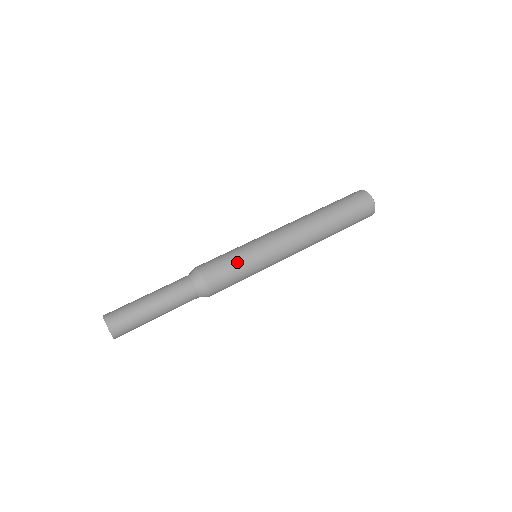
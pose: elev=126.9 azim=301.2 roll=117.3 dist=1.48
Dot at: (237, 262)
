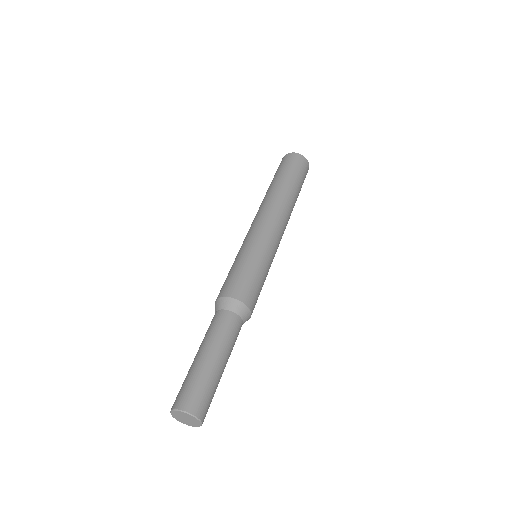
Dot at: (249, 265)
